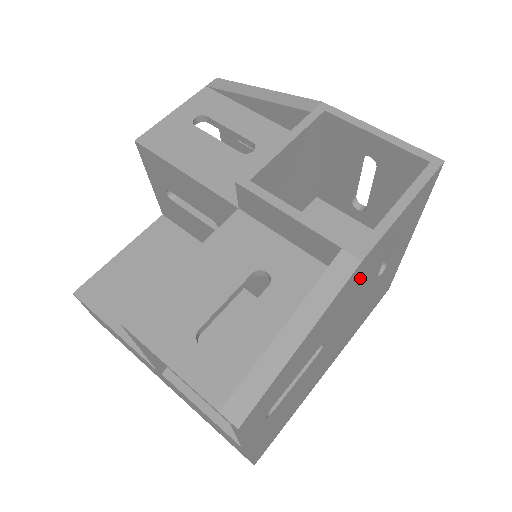
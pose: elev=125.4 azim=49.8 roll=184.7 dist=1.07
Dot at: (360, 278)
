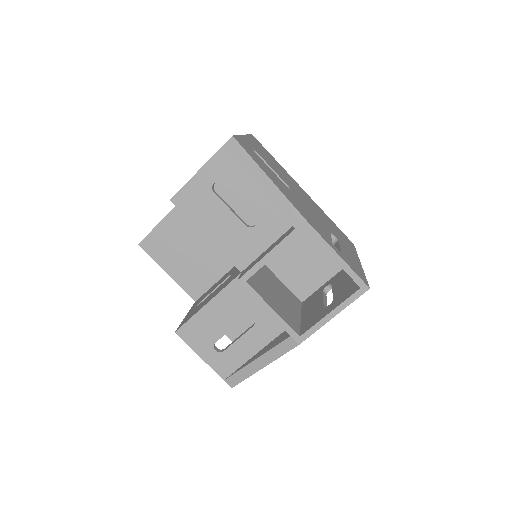
Dot at: occluded
